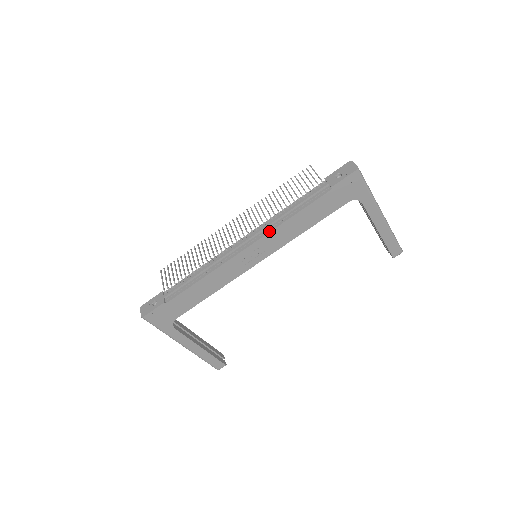
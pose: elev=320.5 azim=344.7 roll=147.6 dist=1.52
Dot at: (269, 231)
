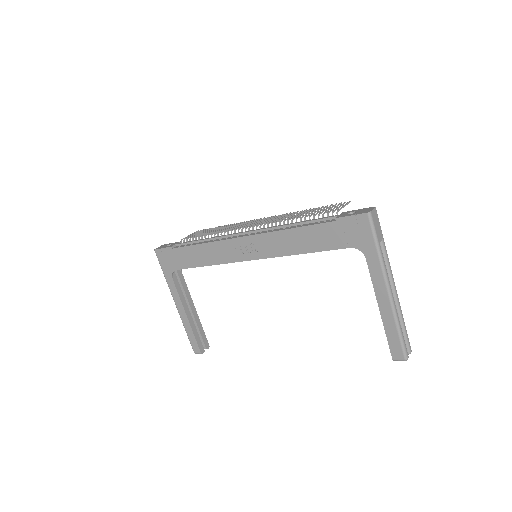
Dot at: (267, 232)
